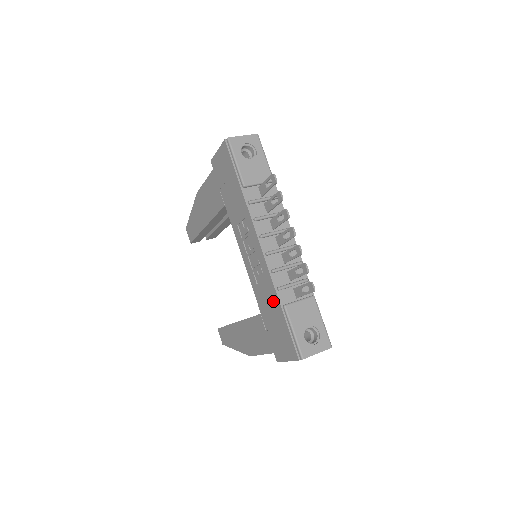
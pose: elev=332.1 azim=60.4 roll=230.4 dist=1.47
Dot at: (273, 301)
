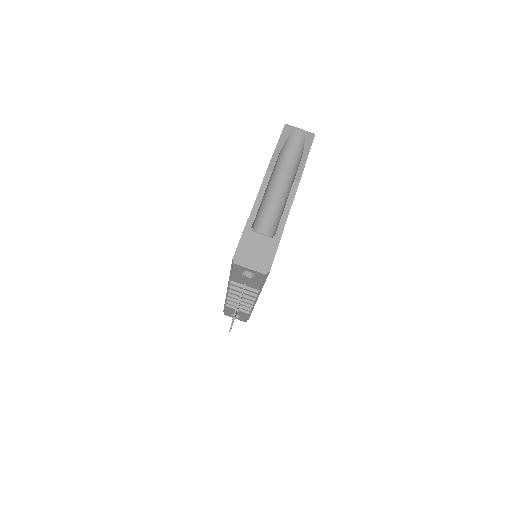
Dot at: occluded
